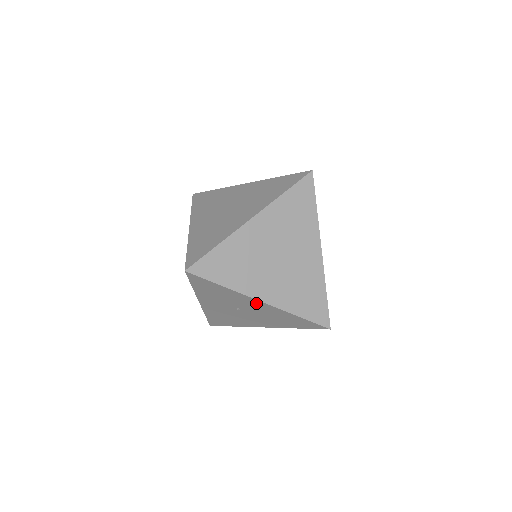
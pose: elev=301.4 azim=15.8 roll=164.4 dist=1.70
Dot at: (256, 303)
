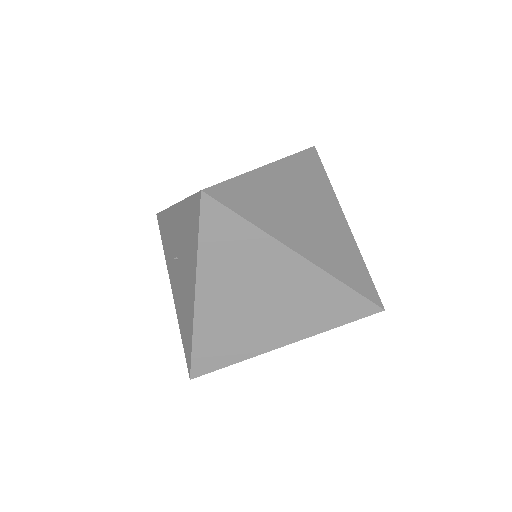
Dot at: (175, 217)
